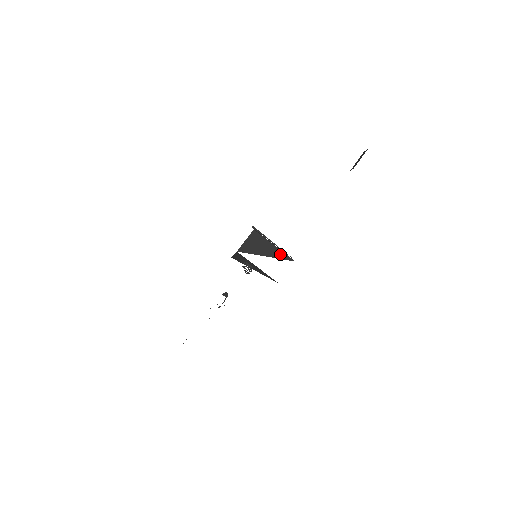
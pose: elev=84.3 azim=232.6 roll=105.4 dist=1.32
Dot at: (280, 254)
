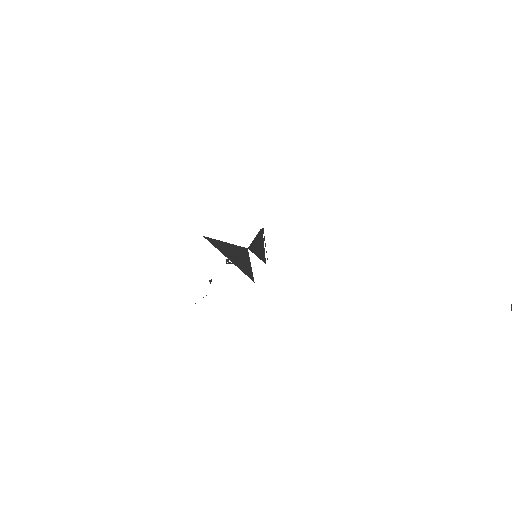
Dot at: (263, 256)
